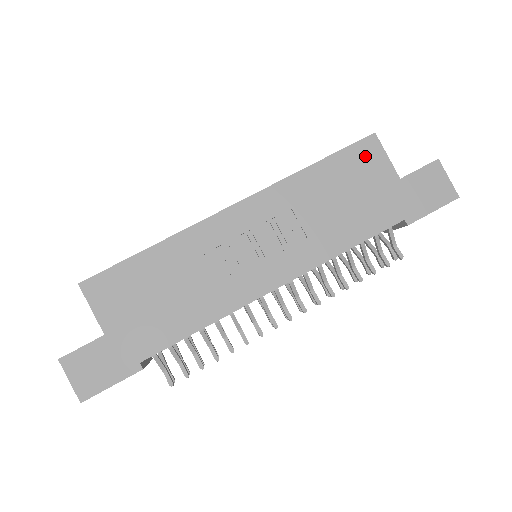
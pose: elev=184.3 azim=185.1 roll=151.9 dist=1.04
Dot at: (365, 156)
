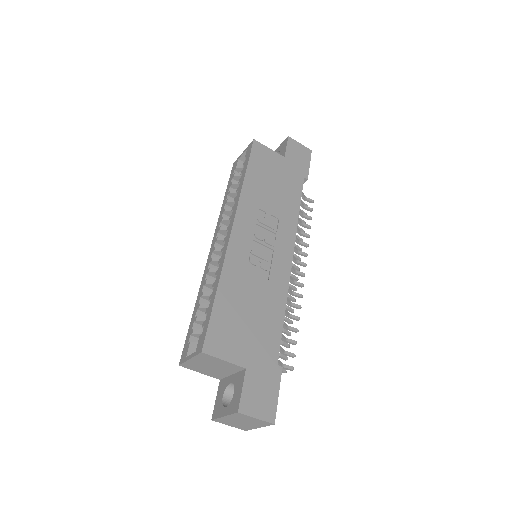
Dot at: (261, 155)
